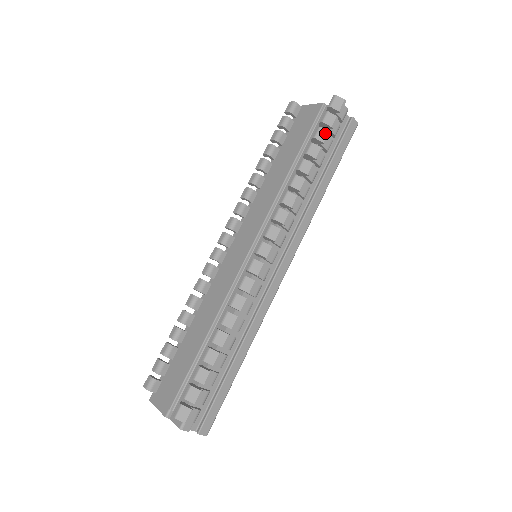
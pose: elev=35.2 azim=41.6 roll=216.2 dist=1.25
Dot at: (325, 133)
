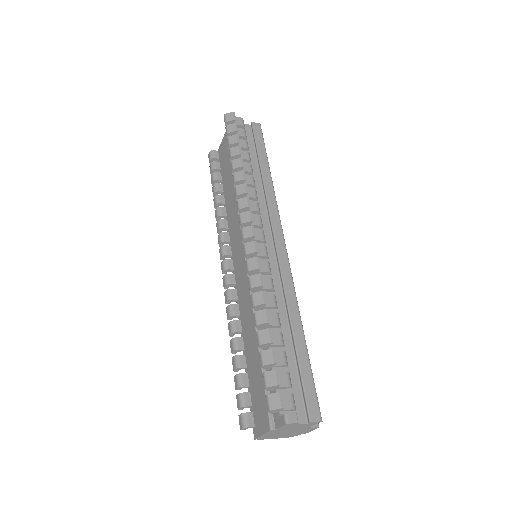
Dot at: (234, 137)
